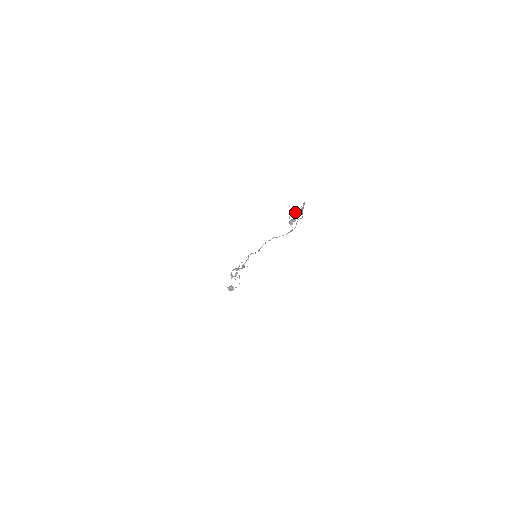
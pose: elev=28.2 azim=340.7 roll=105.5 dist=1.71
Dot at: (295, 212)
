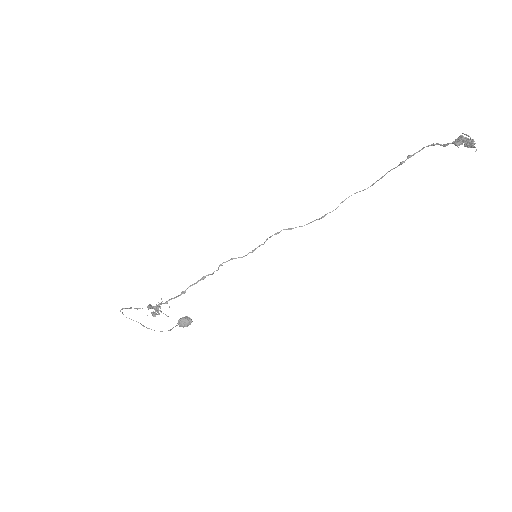
Dot at: occluded
